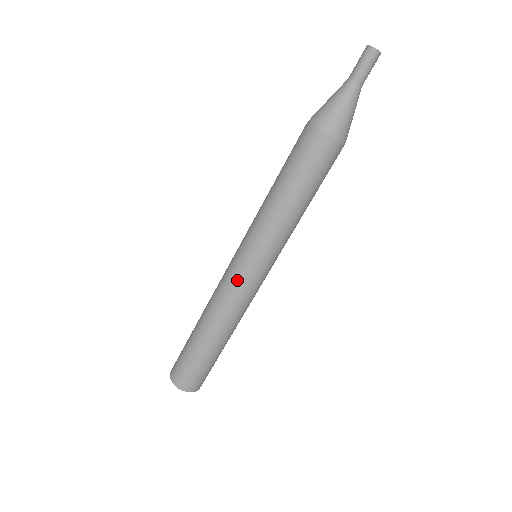
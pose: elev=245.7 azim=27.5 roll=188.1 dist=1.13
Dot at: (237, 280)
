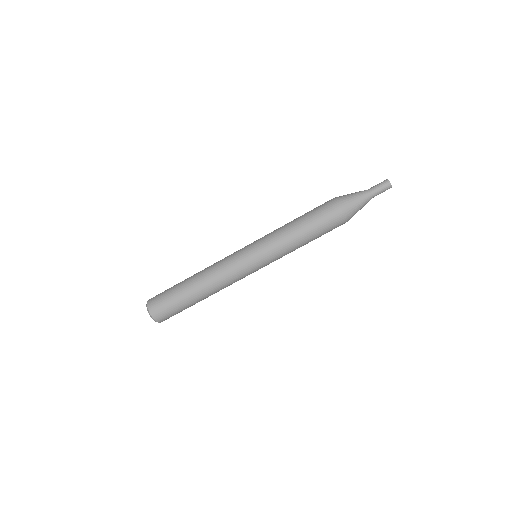
Dot at: (245, 273)
